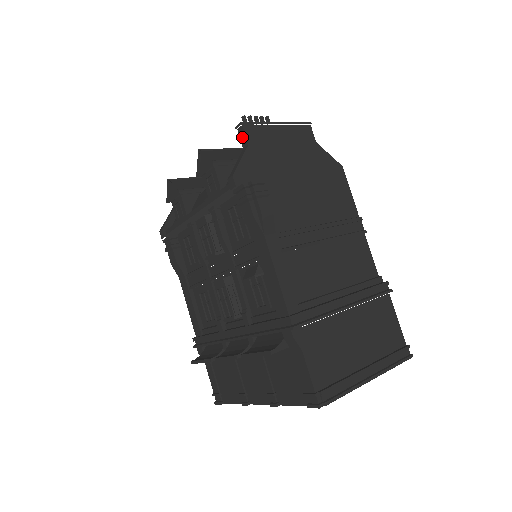
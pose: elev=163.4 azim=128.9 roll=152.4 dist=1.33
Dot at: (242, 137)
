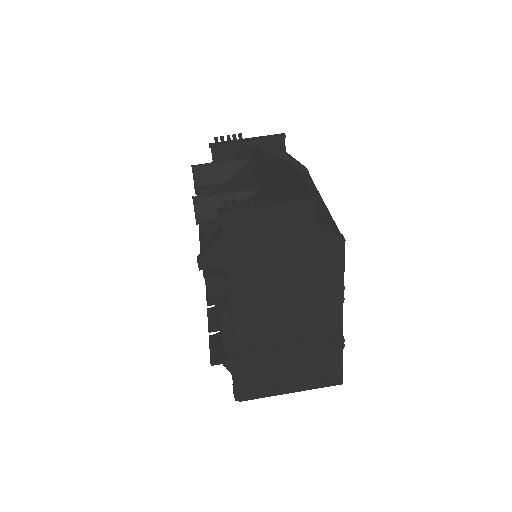
Dot at: (220, 221)
